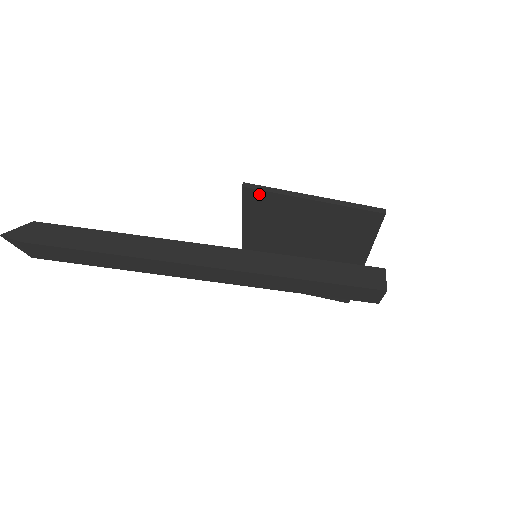
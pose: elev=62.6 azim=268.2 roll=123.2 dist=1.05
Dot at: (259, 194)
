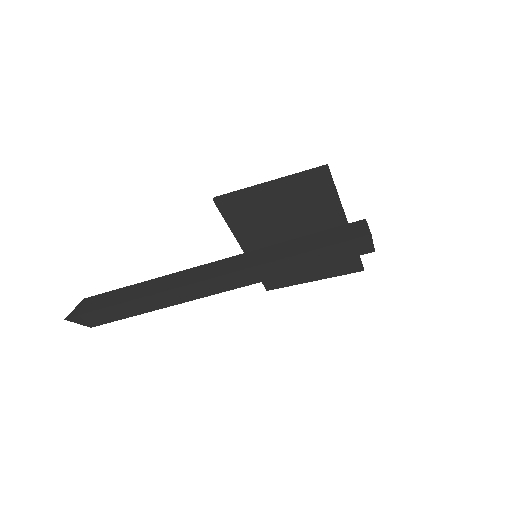
Dot at: (228, 200)
